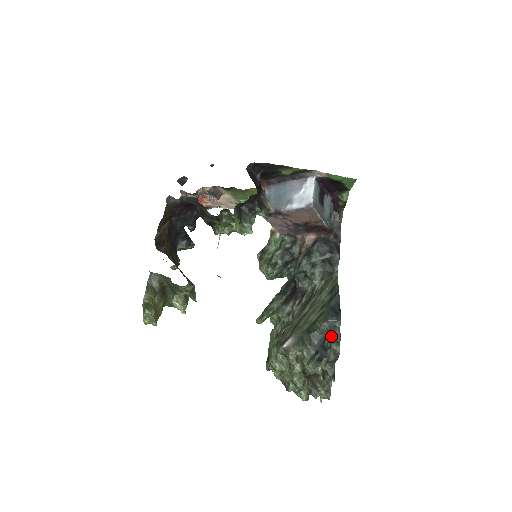
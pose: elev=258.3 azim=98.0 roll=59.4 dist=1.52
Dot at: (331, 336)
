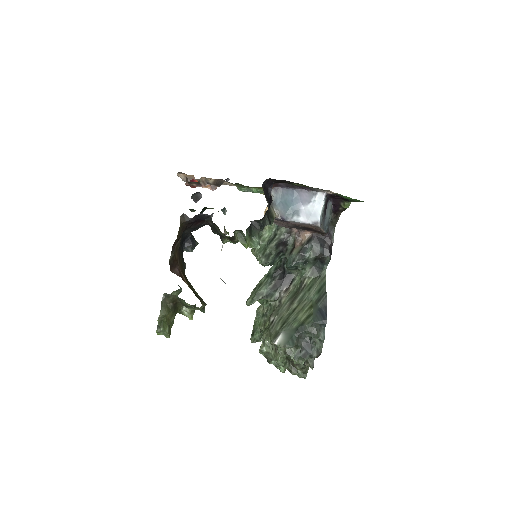
Dot at: (316, 337)
